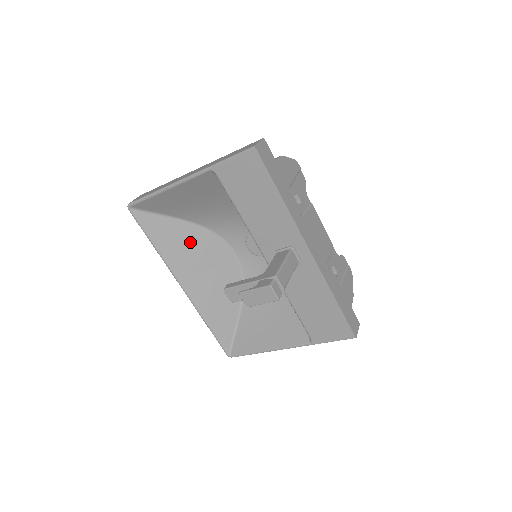
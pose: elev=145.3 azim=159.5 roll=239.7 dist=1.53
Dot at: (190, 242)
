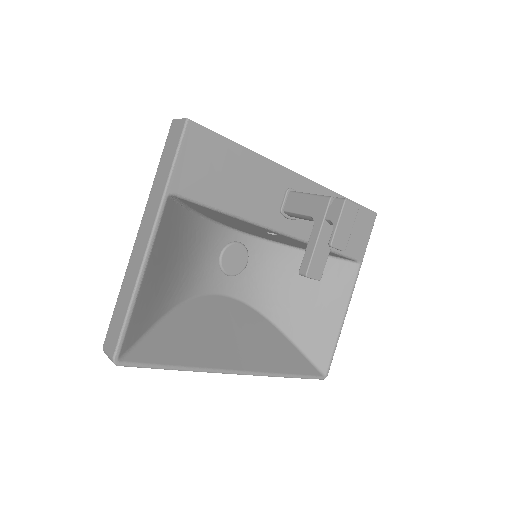
Dot at: (194, 327)
